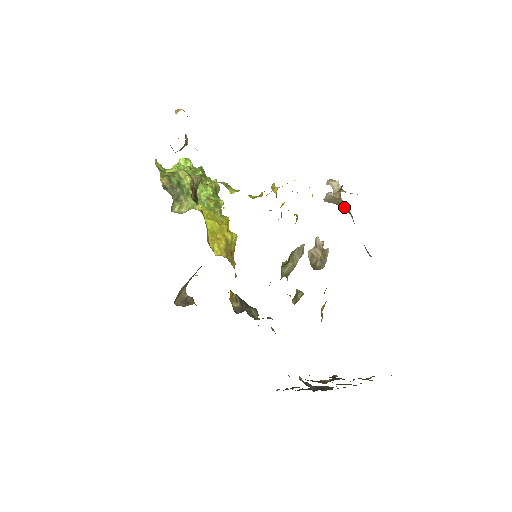
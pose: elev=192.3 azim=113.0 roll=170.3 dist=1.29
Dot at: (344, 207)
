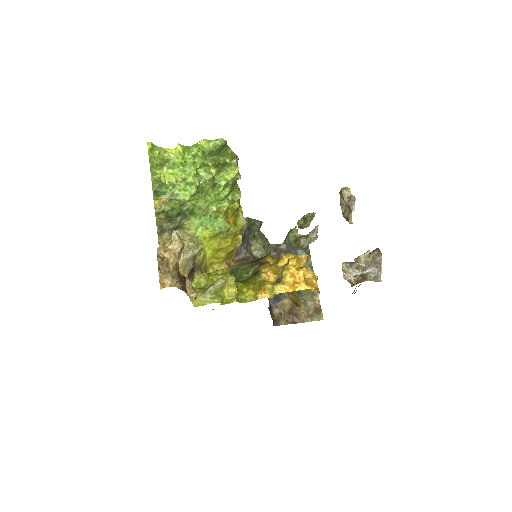
Dot at: occluded
